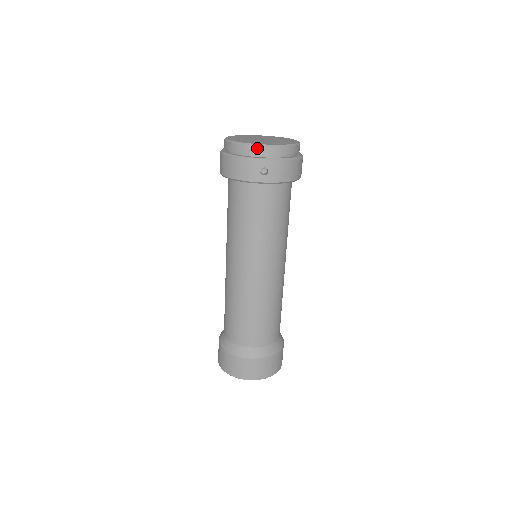
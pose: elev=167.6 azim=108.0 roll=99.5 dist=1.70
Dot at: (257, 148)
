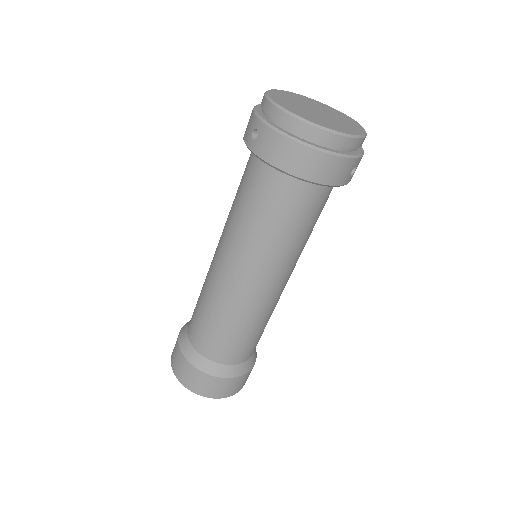
Dot at: (358, 141)
